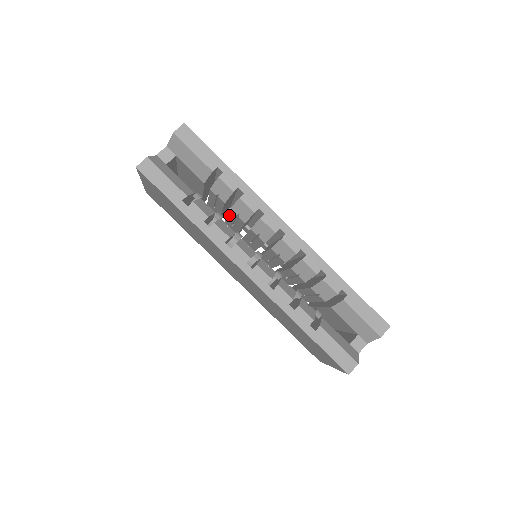
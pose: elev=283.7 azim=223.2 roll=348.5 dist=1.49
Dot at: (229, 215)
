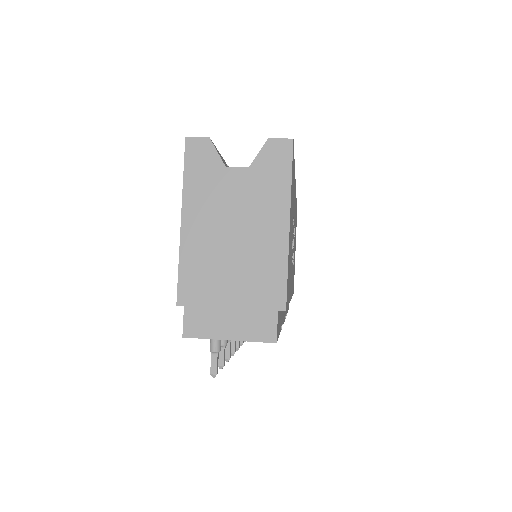
Dot at: occluded
